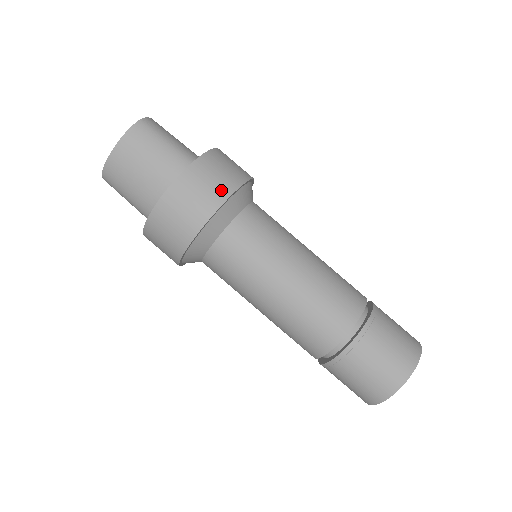
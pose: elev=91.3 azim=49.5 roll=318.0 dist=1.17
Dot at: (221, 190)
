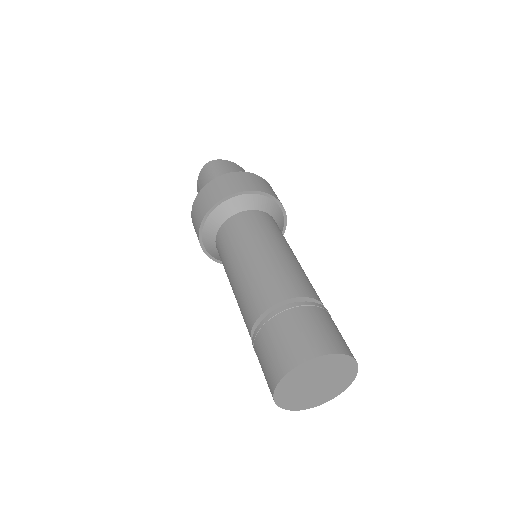
Dot at: occluded
